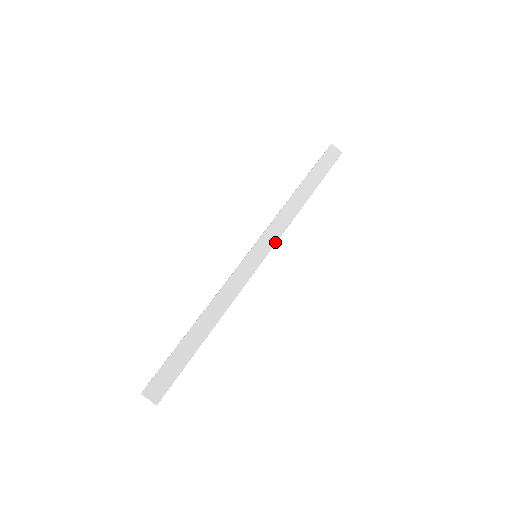
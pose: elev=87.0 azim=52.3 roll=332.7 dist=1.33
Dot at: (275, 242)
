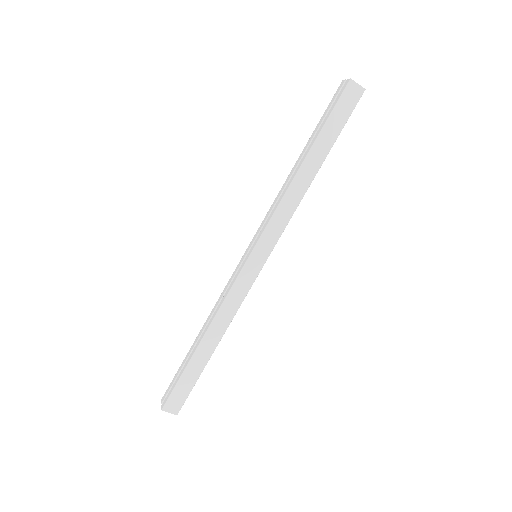
Dot at: (277, 241)
